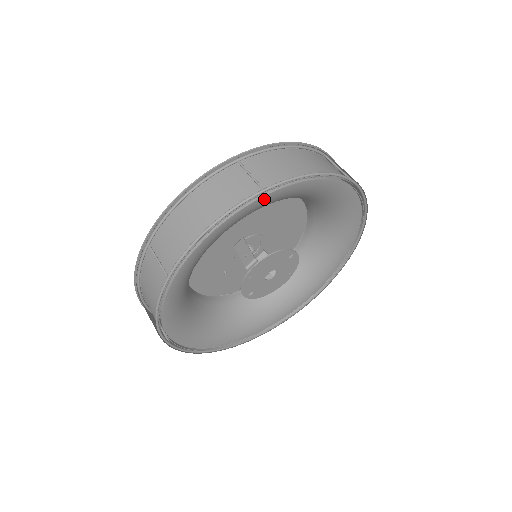
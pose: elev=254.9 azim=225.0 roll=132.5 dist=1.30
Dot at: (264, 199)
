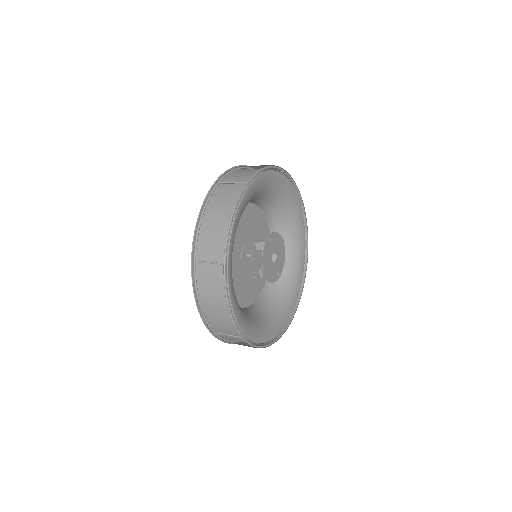
Dot at: (229, 263)
